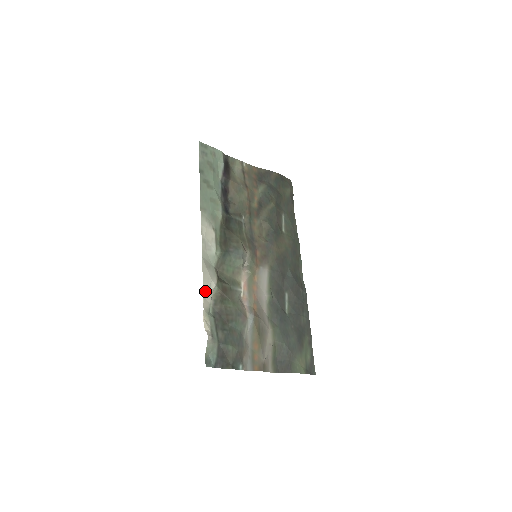
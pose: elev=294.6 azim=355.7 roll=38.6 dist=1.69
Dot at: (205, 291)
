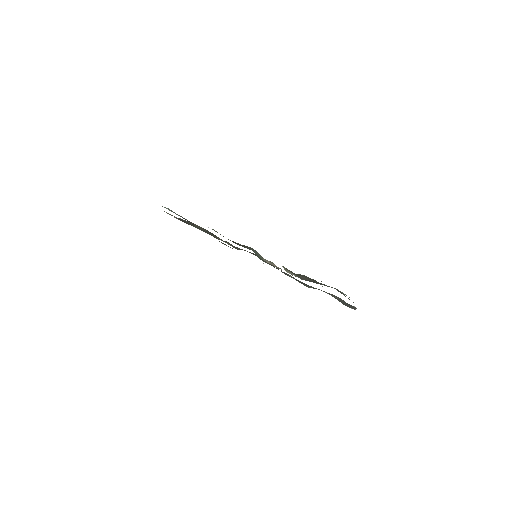
Dot at: occluded
